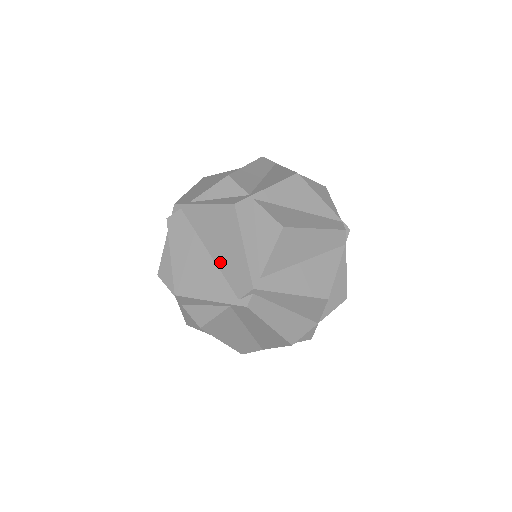
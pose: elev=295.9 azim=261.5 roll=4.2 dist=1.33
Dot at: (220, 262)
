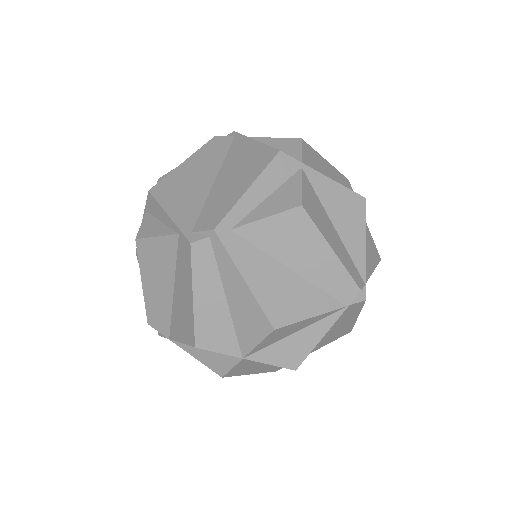
Dot at: (214, 192)
